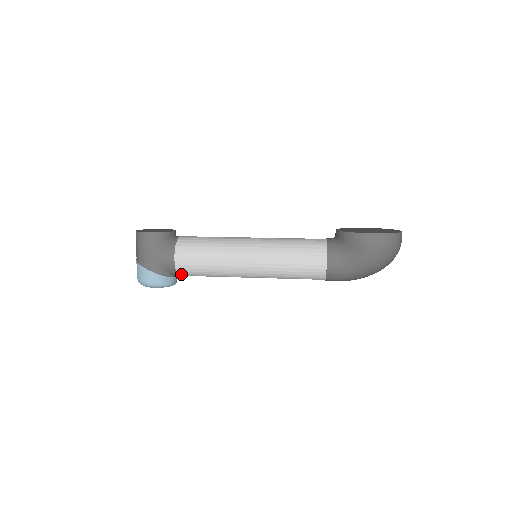
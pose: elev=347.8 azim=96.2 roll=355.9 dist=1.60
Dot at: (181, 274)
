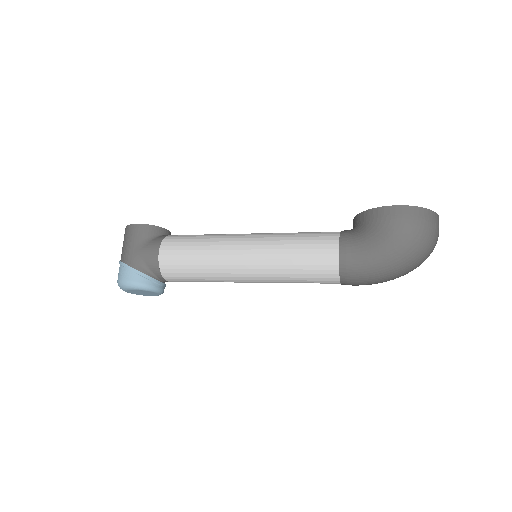
Dot at: (166, 274)
